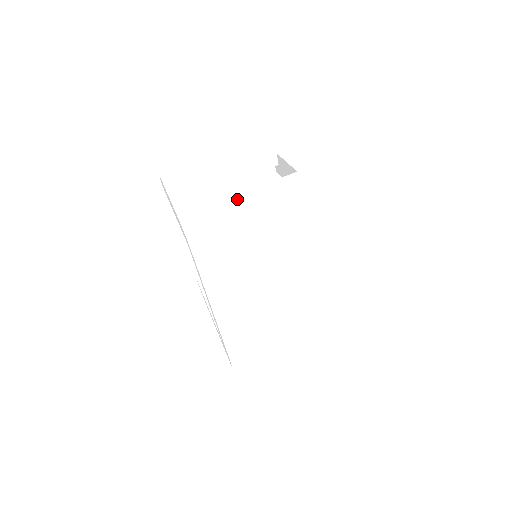
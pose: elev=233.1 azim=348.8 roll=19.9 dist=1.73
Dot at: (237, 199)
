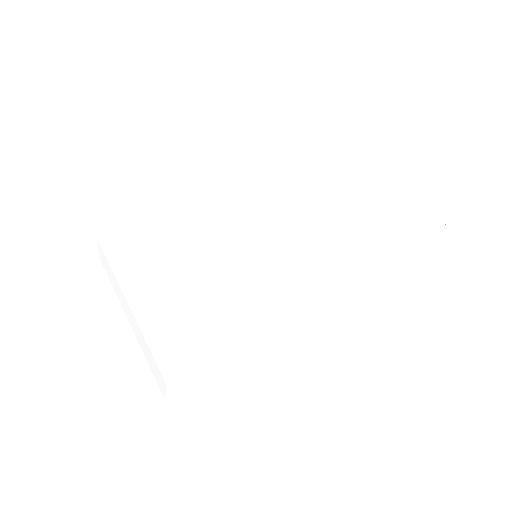
Dot at: (121, 287)
